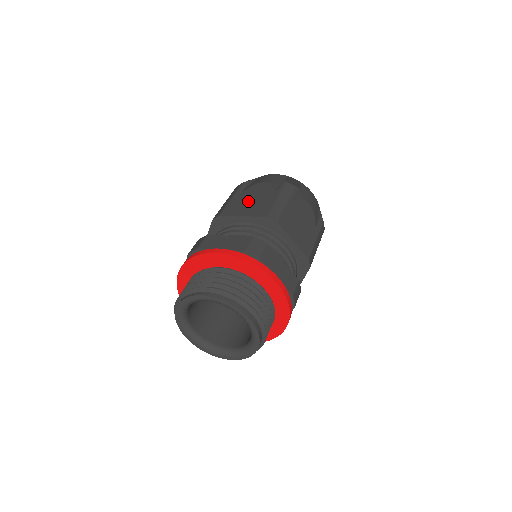
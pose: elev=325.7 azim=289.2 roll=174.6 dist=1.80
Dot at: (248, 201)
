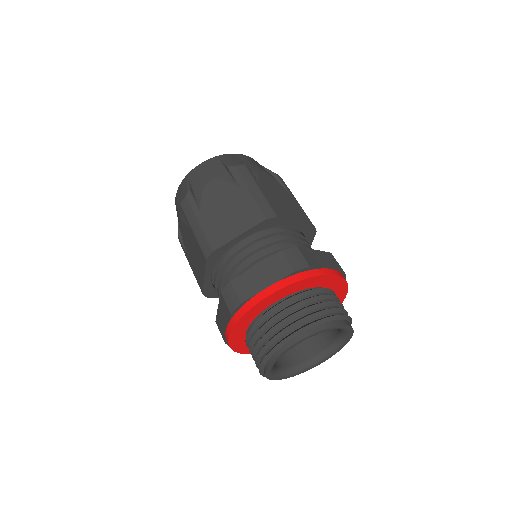
Dot at: (222, 214)
